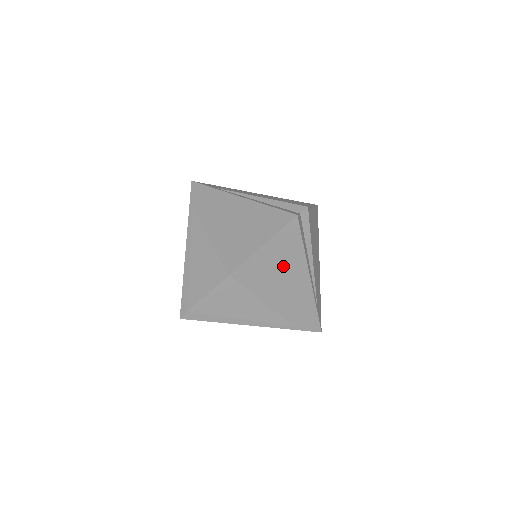
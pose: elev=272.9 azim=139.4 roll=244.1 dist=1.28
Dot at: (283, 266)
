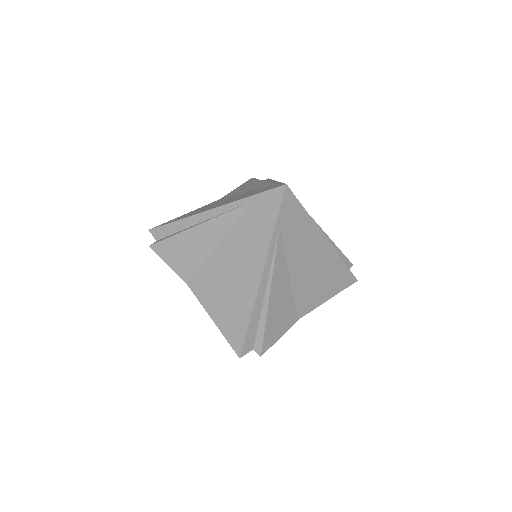
Dot at: occluded
